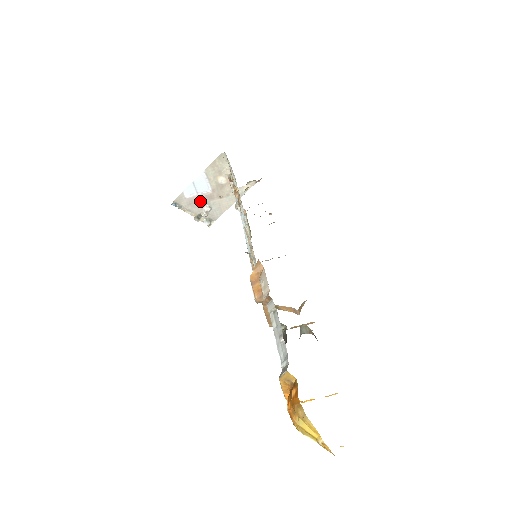
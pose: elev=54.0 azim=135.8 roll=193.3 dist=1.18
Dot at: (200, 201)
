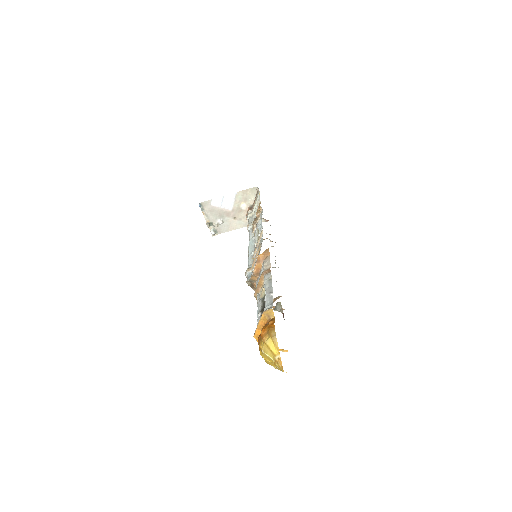
Dot at: (219, 213)
